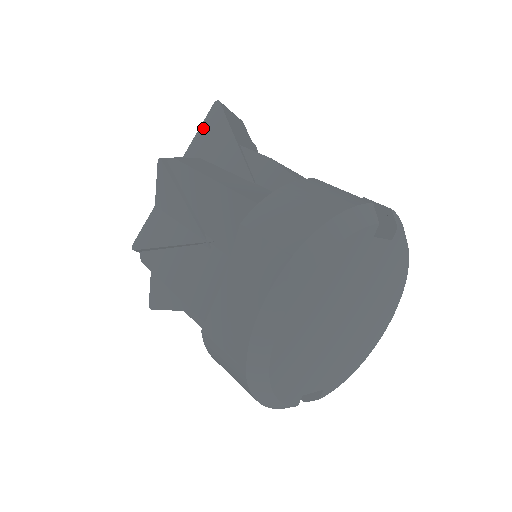
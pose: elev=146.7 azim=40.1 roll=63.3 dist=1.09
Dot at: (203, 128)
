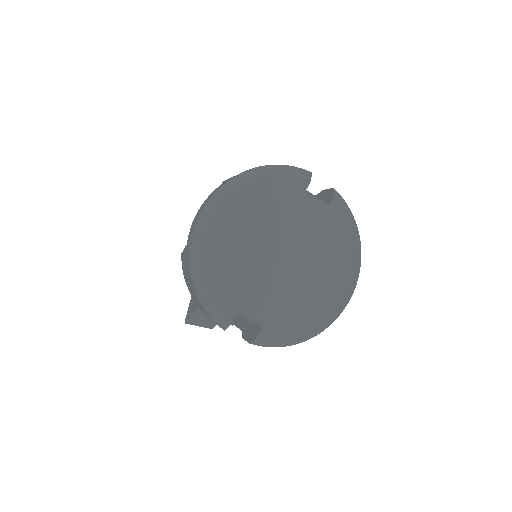
Dot at: occluded
